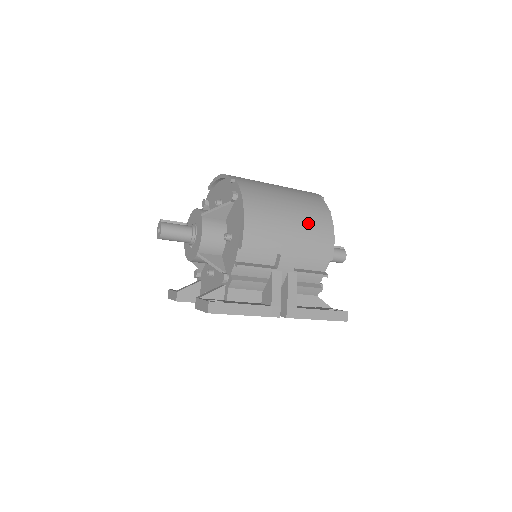
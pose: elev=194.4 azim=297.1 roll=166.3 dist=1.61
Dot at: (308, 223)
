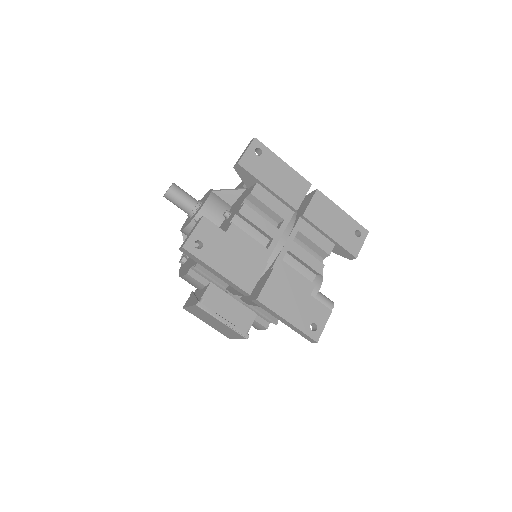
Dot at: occluded
